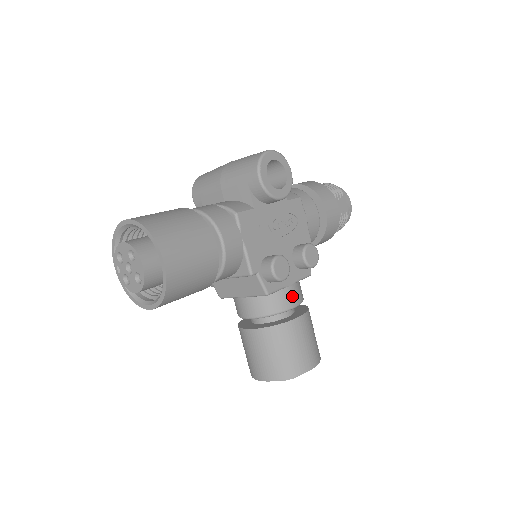
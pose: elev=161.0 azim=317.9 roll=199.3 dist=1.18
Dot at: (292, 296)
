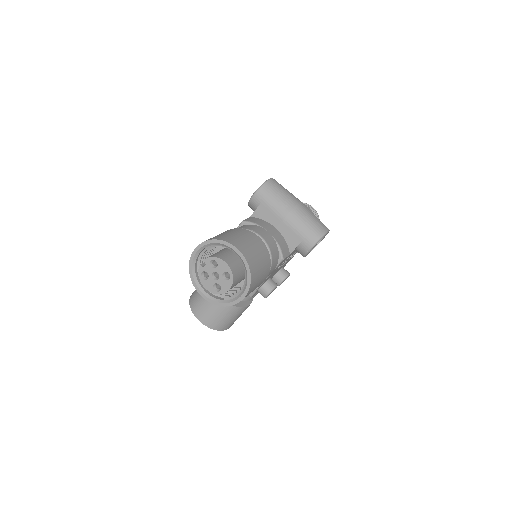
Dot at: occluded
